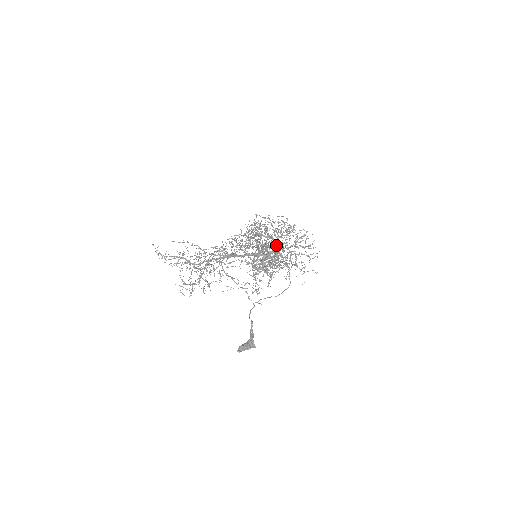
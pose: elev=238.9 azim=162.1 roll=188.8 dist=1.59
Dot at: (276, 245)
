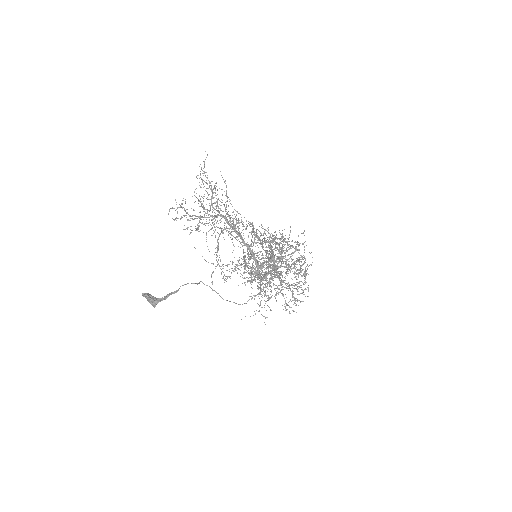
Dot at: occluded
